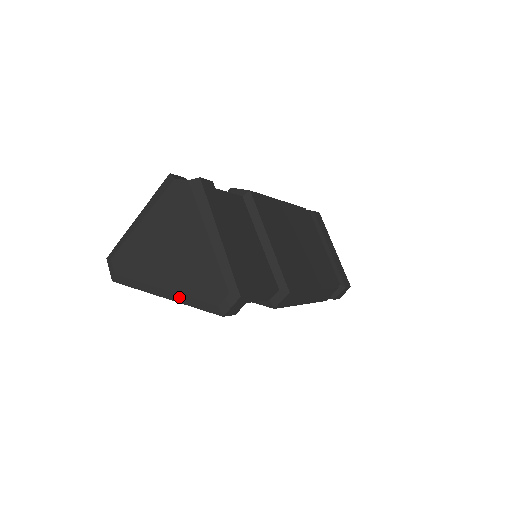
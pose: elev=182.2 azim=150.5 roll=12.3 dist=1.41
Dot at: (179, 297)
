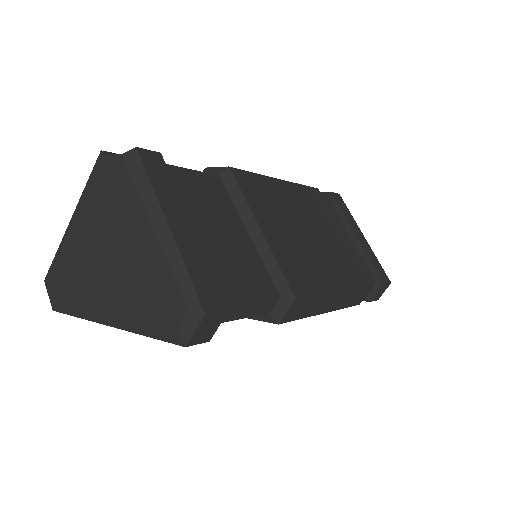
Dot at: (127, 324)
